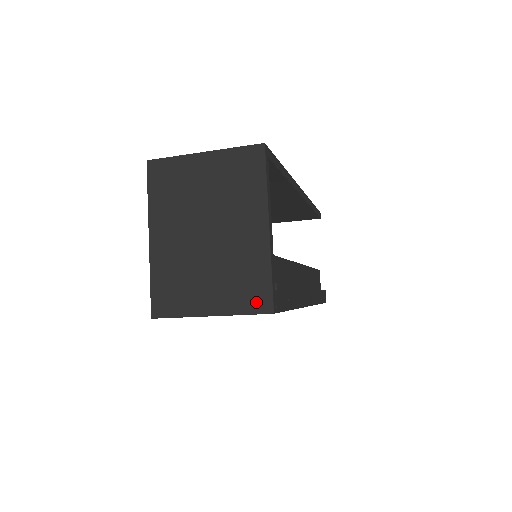
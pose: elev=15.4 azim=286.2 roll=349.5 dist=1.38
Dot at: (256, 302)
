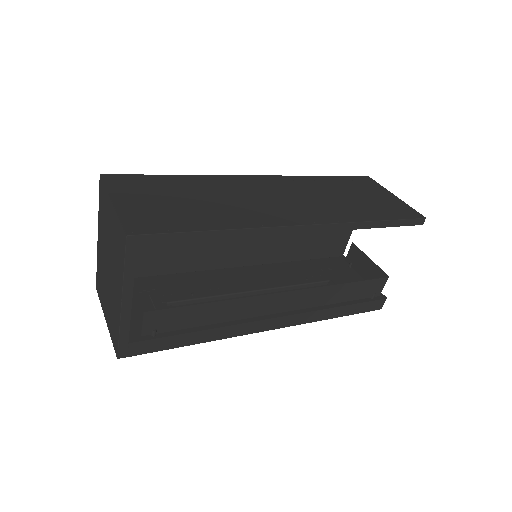
Dot at: (114, 341)
